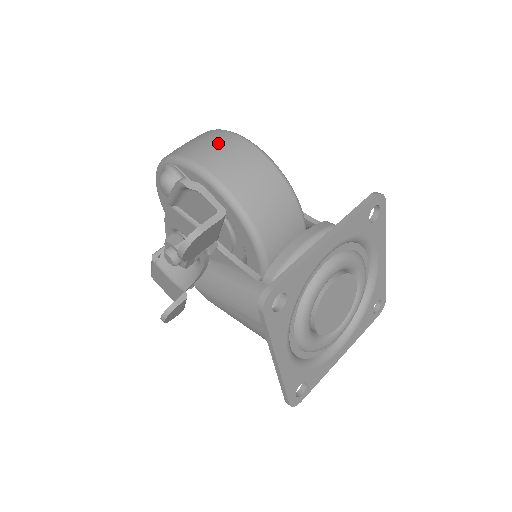
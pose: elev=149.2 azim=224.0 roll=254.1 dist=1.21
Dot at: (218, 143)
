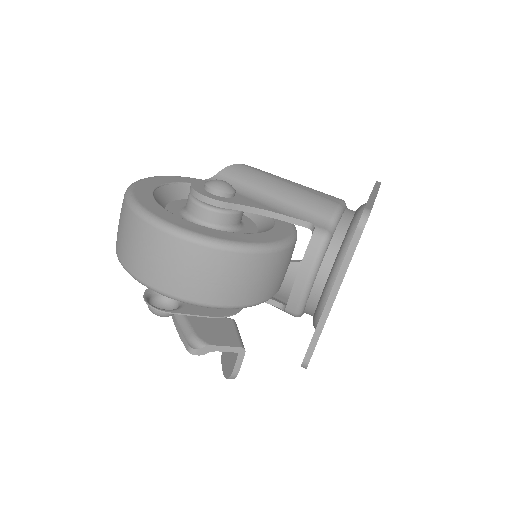
Dot at: (177, 263)
